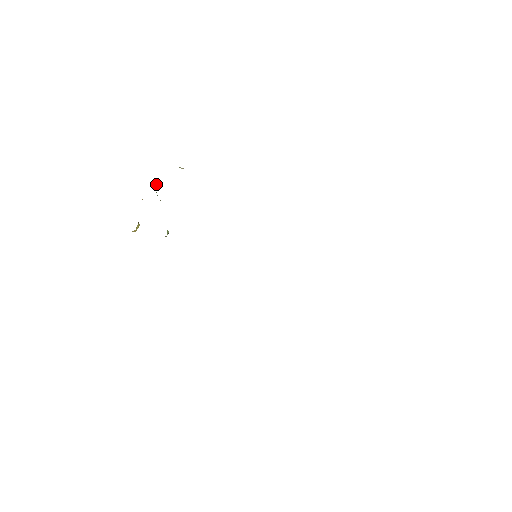
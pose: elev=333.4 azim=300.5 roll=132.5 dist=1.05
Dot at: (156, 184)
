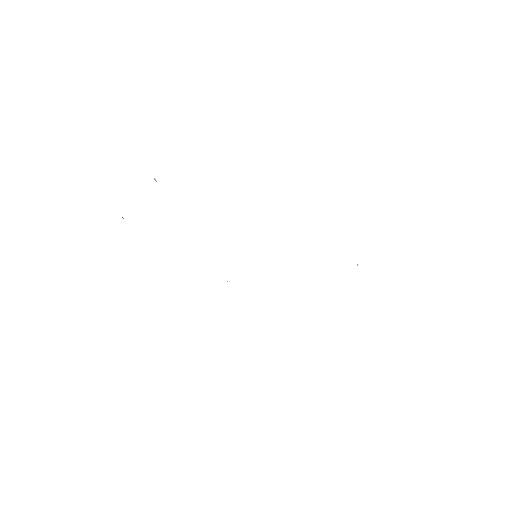
Dot at: occluded
